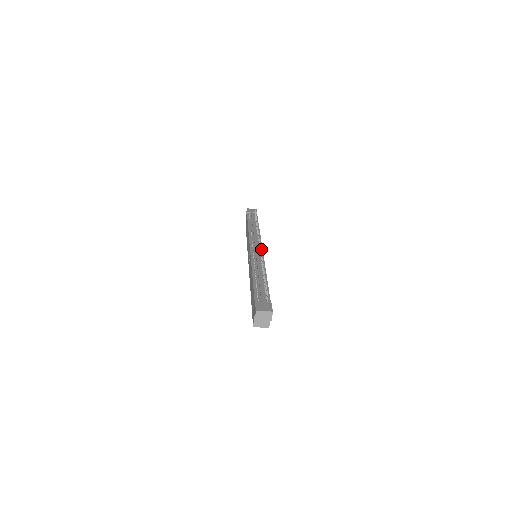
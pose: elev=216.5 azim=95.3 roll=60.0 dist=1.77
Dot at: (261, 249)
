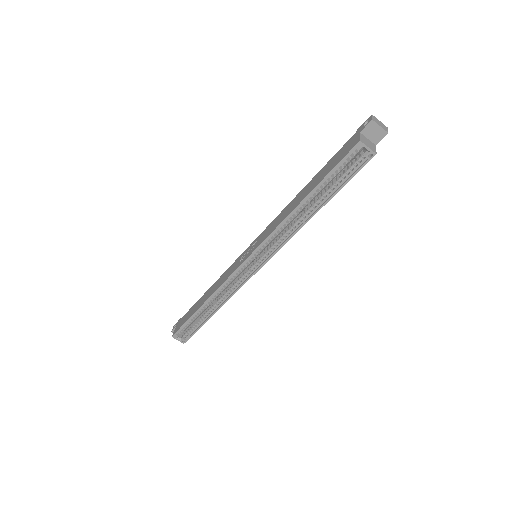
Dot at: occluded
